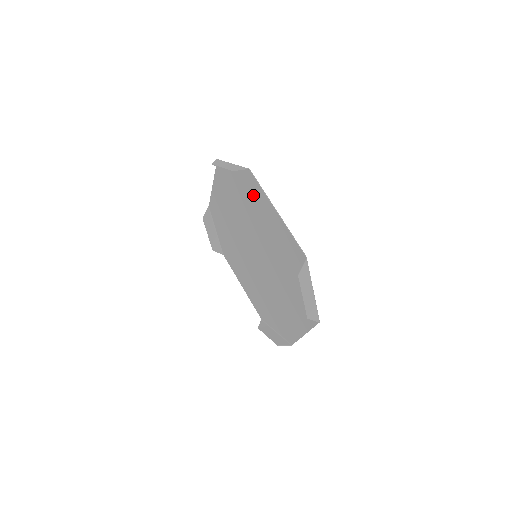
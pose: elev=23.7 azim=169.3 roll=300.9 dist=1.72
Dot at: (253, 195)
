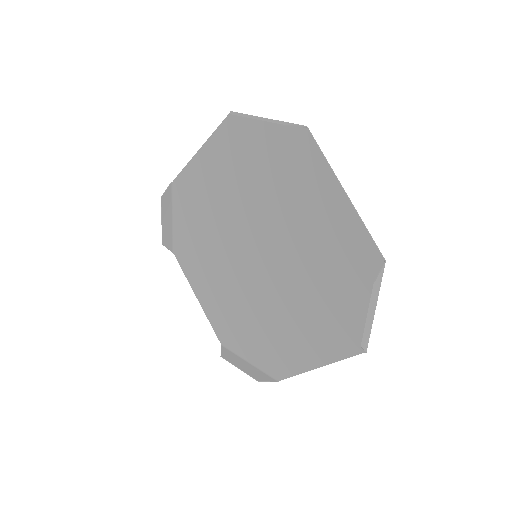
Dot at: (297, 167)
